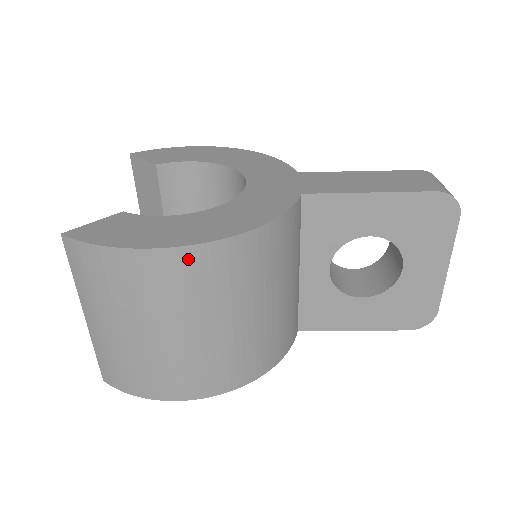
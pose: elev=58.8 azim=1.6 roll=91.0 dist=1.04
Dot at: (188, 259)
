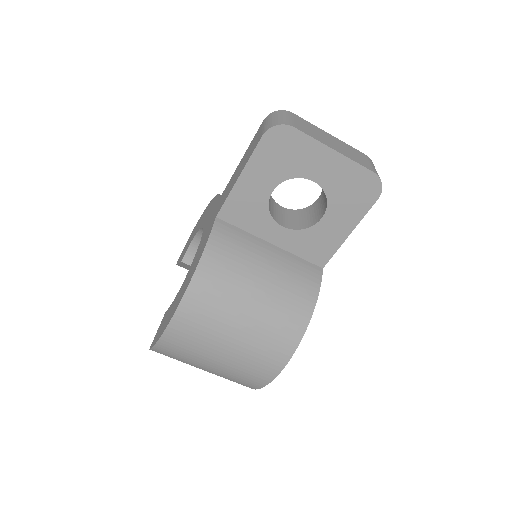
Dot at: (184, 315)
